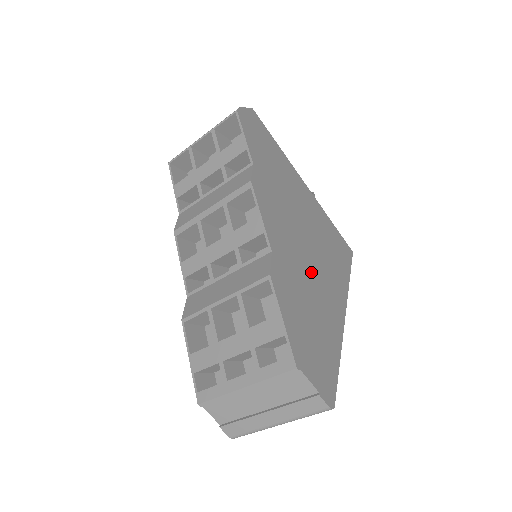
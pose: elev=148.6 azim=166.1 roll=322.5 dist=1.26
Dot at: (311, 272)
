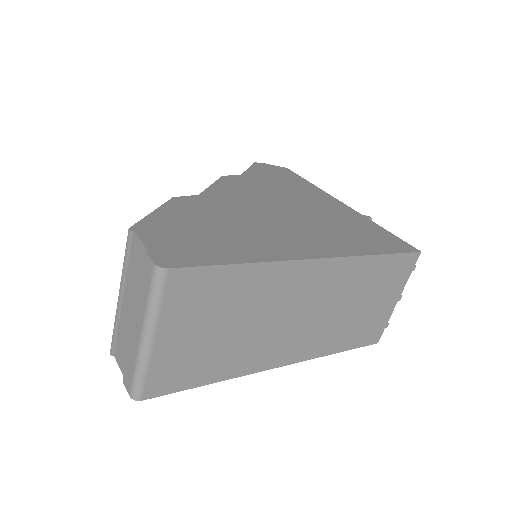
Dot at: (267, 222)
